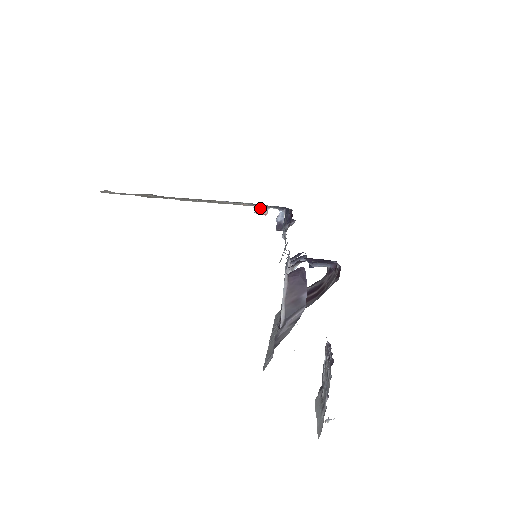
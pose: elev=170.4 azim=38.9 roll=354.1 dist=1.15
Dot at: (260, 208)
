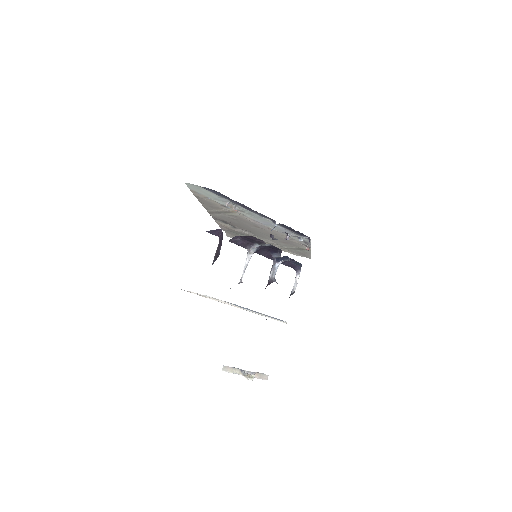
Dot at: (231, 206)
